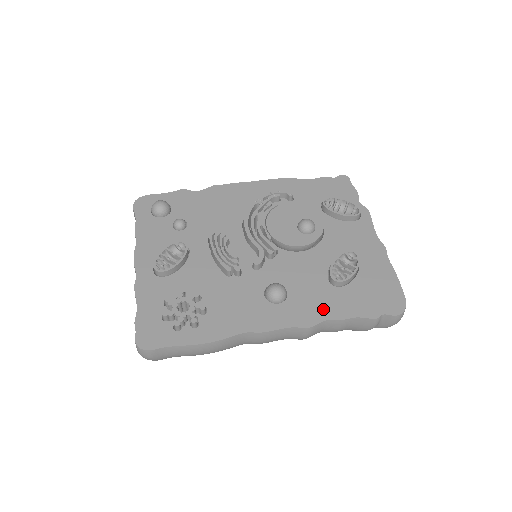
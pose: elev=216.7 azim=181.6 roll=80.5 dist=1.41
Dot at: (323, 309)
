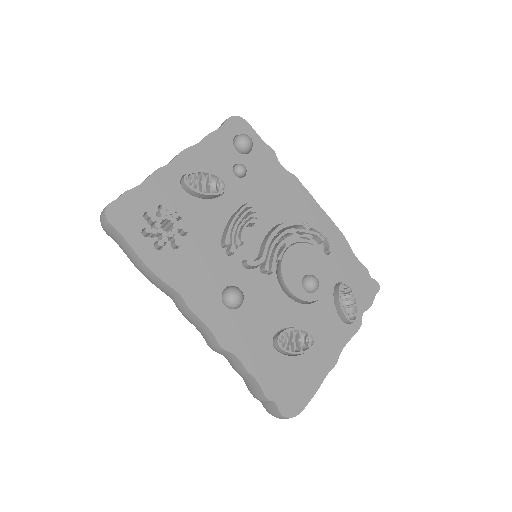
Dot at: (246, 348)
